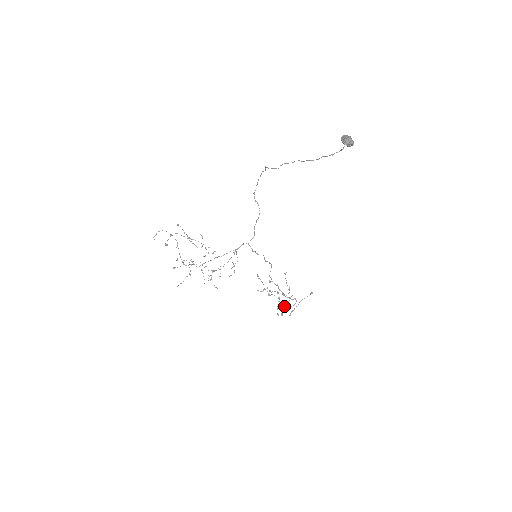
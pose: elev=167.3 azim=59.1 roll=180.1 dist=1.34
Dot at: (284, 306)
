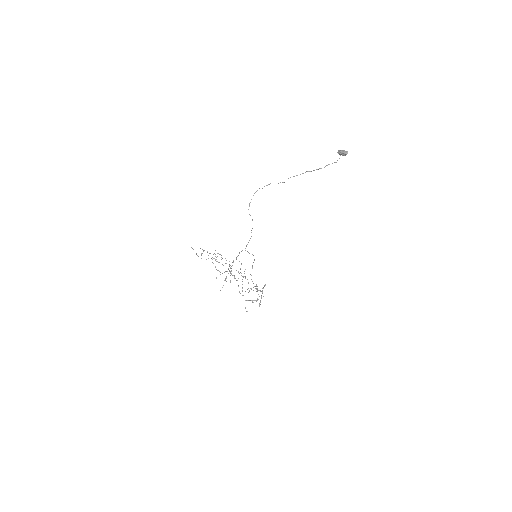
Dot at: (261, 297)
